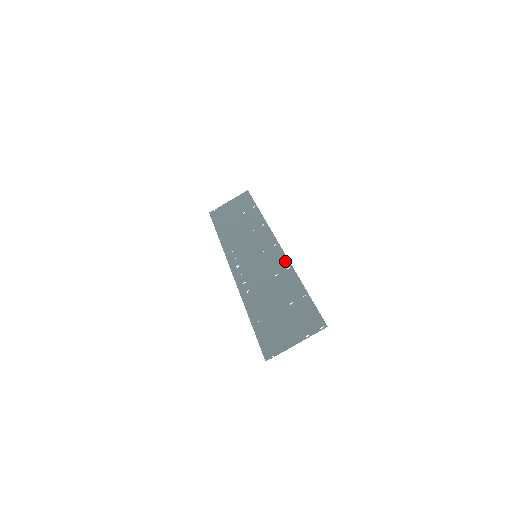
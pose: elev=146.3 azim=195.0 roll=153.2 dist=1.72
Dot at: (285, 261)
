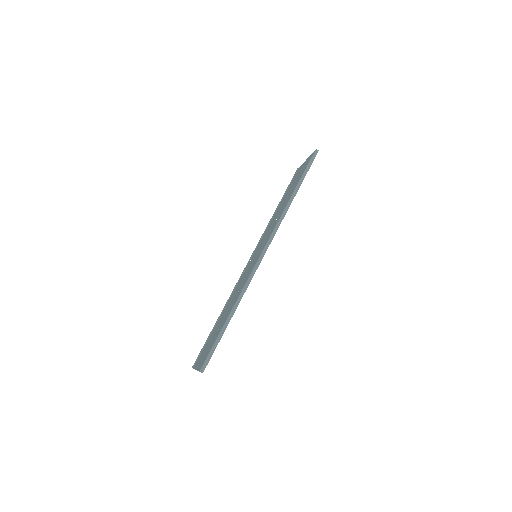
Dot at: (247, 279)
